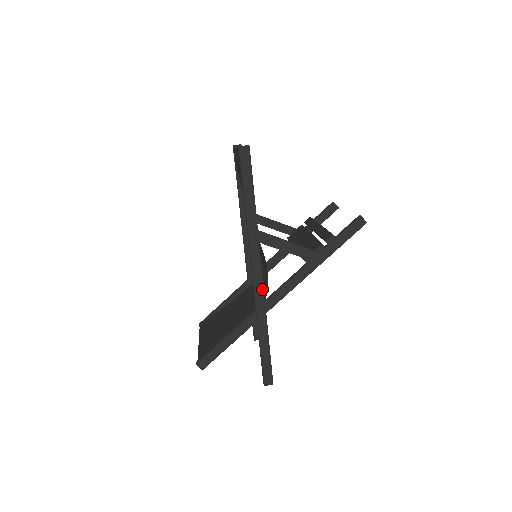
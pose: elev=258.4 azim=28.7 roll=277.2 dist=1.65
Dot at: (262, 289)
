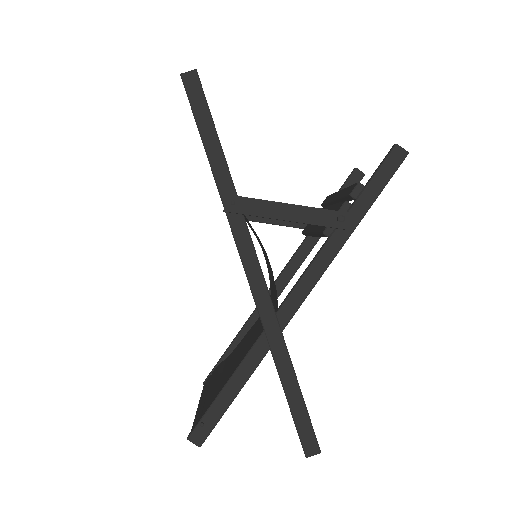
Dot at: (265, 291)
